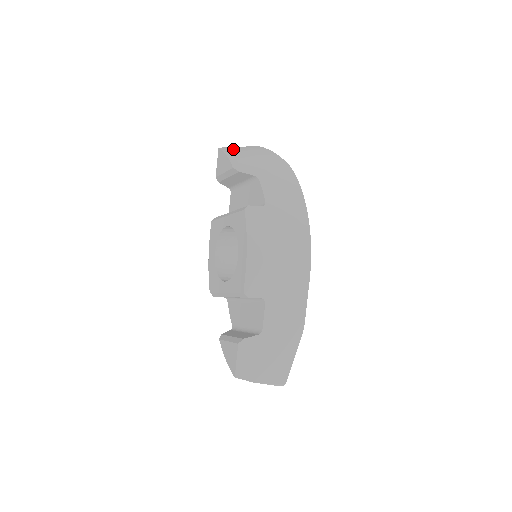
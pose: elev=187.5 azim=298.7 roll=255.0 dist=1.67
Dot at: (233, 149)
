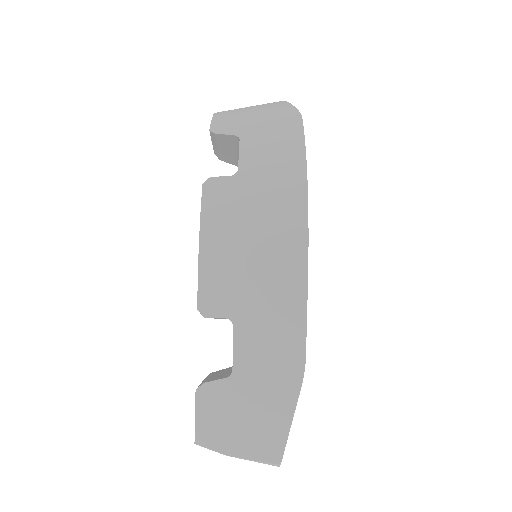
Dot at: (231, 110)
